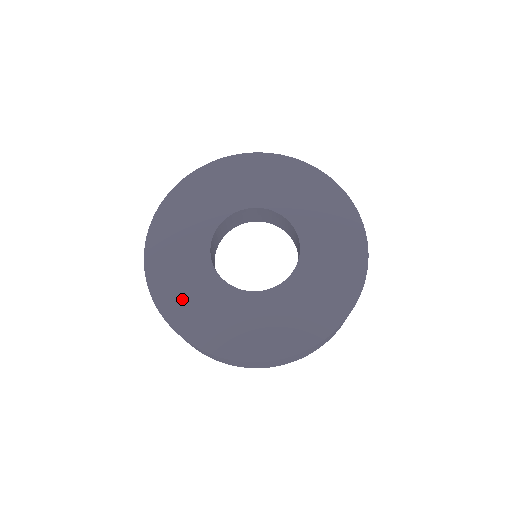
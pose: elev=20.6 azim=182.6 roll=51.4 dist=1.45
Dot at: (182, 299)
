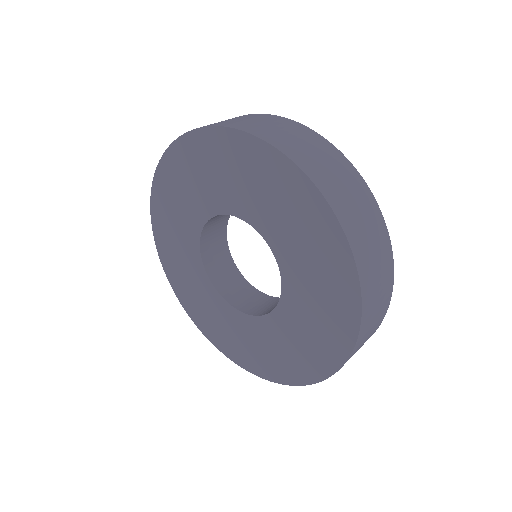
Dot at: (194, 302)
